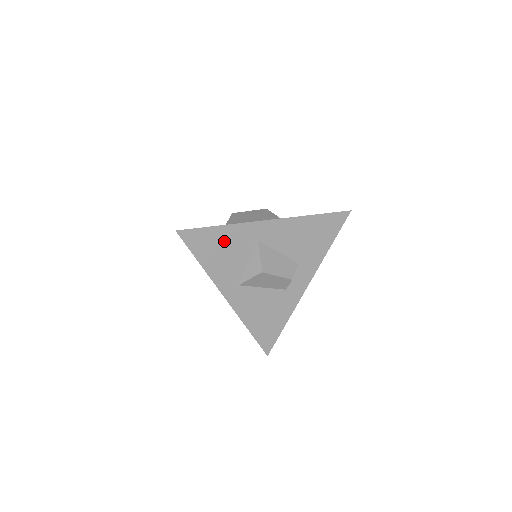
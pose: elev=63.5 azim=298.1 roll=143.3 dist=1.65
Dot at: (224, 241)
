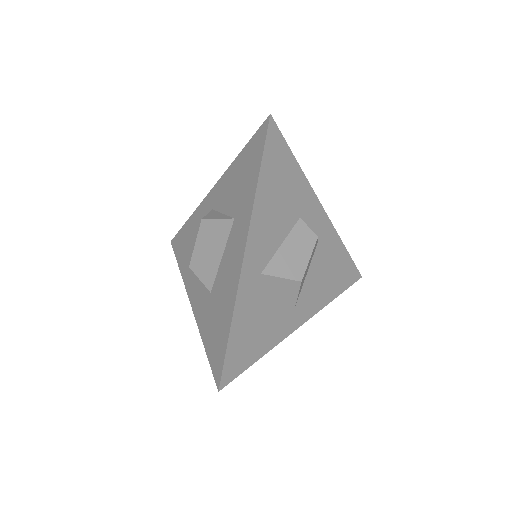
Dot at: (248, 323)
